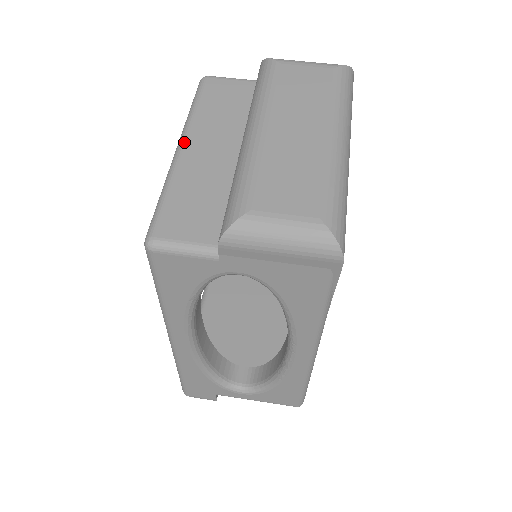
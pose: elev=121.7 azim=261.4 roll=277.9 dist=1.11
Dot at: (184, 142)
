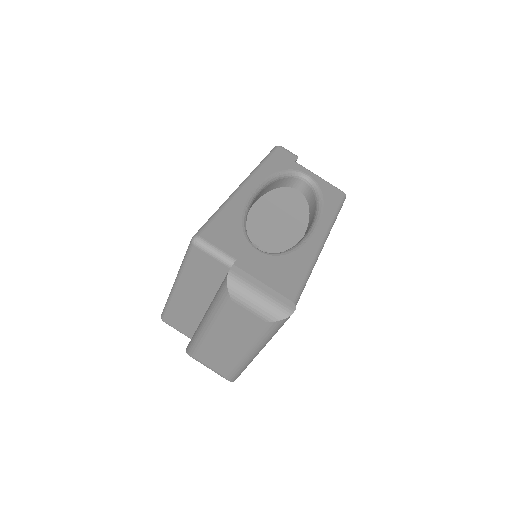
Dot at: (177, 285)
